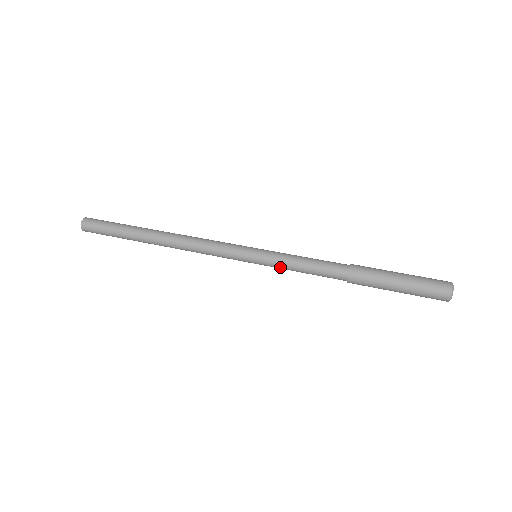
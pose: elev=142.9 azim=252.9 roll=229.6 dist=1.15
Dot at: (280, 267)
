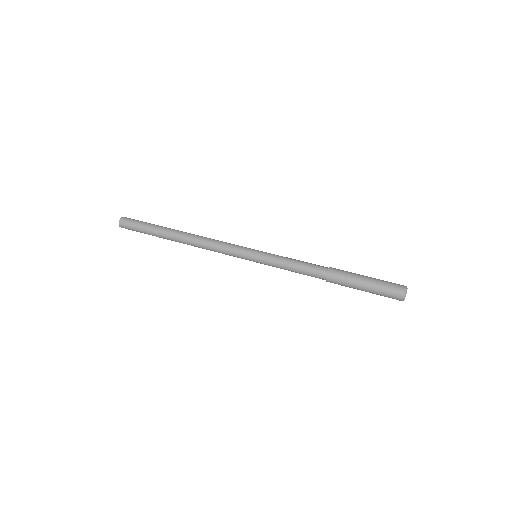
Dot at: (274, 265)
